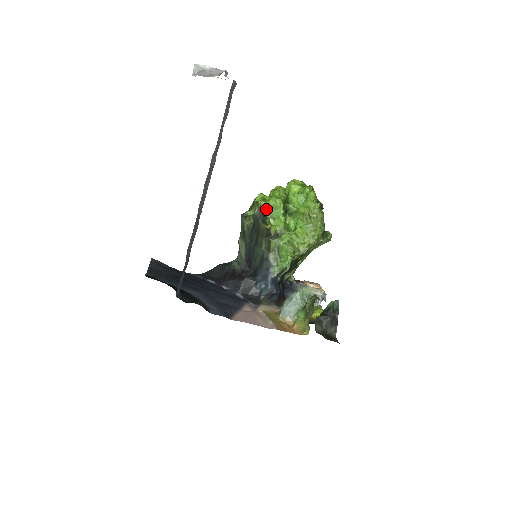
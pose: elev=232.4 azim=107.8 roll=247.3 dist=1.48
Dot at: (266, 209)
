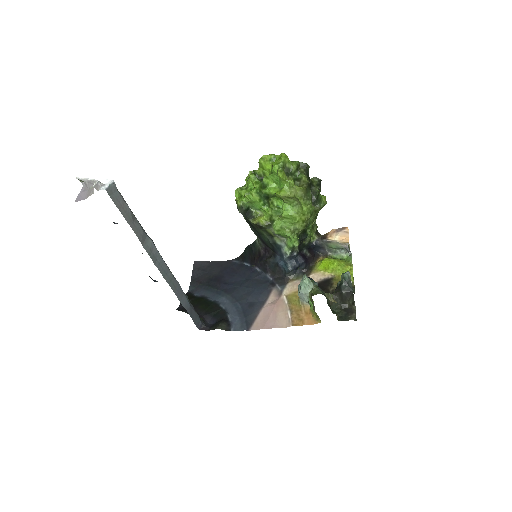
Dot at: (246, 206)
